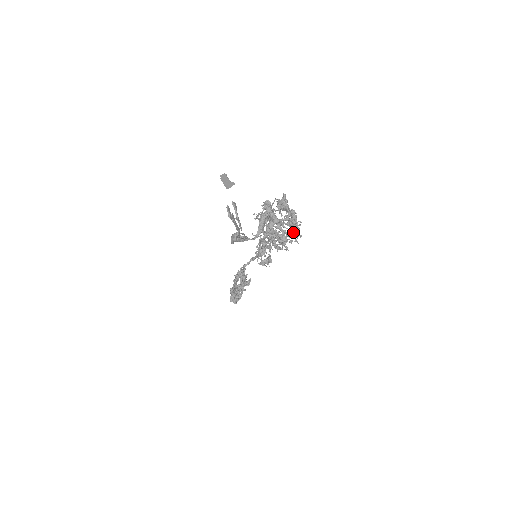
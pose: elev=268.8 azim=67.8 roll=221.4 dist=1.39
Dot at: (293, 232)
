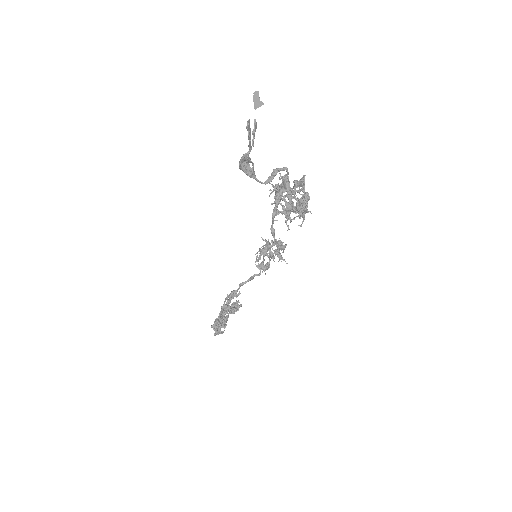
Dot at: (300, 200)
